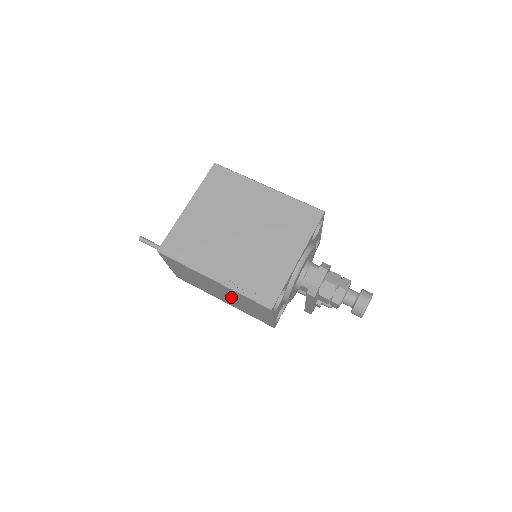
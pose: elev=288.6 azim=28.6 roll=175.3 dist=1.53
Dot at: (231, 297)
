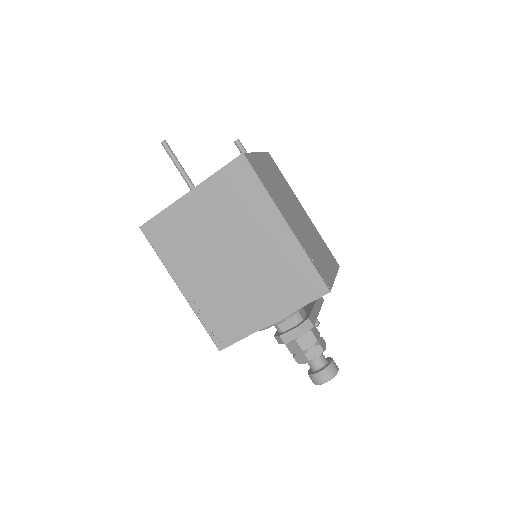
Dot at: occluded
